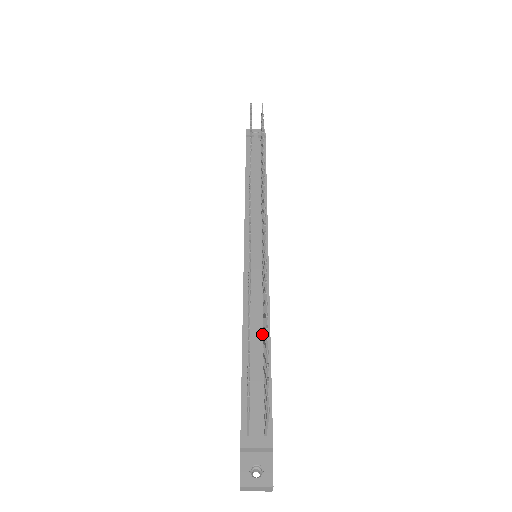
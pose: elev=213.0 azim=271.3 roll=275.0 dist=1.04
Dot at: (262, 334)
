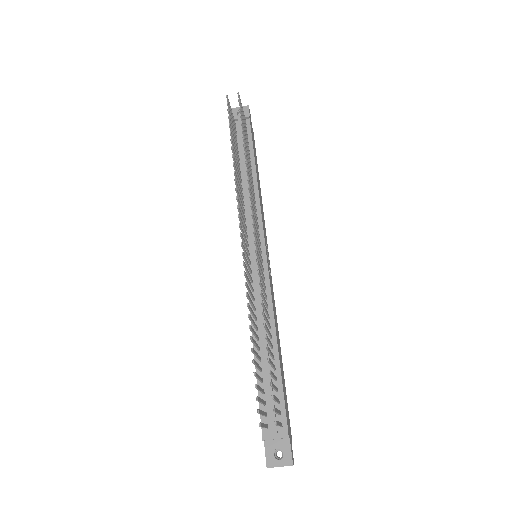
Dot at: occluded
